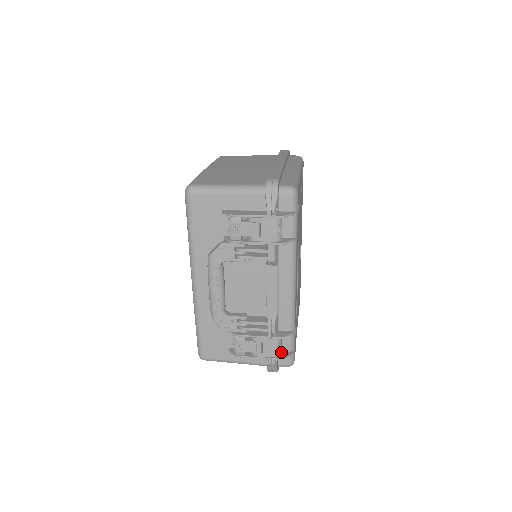
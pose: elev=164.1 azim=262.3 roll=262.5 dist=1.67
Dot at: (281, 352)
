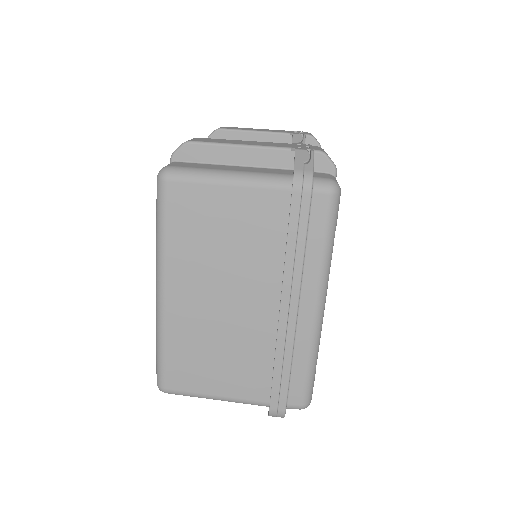
Dot at: occluded
